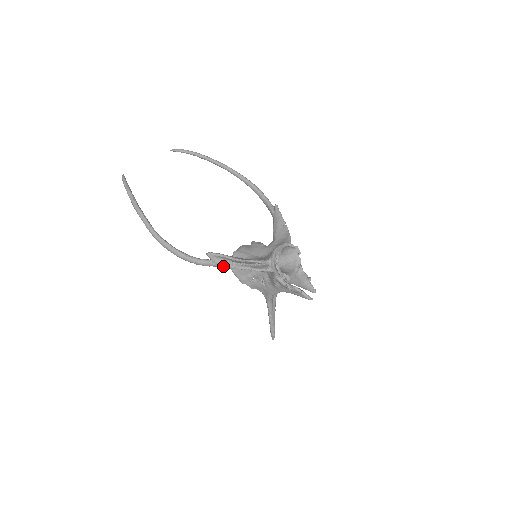
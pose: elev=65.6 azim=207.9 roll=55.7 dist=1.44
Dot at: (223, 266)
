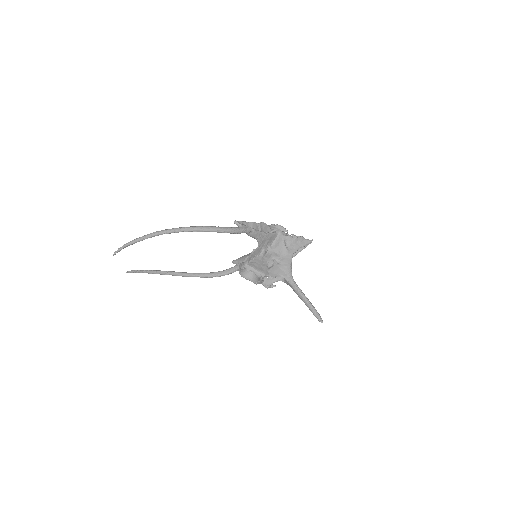
Dot at: (250, 228)
